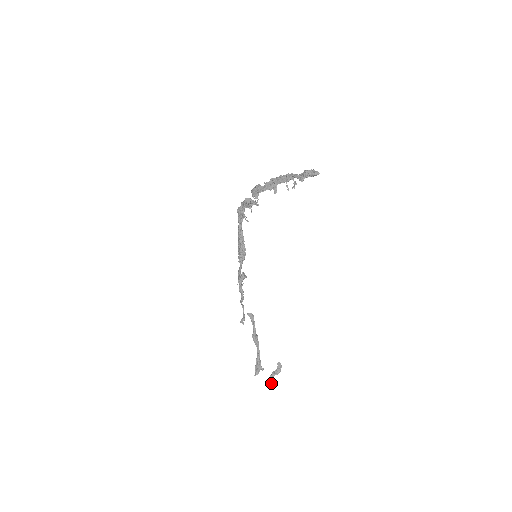
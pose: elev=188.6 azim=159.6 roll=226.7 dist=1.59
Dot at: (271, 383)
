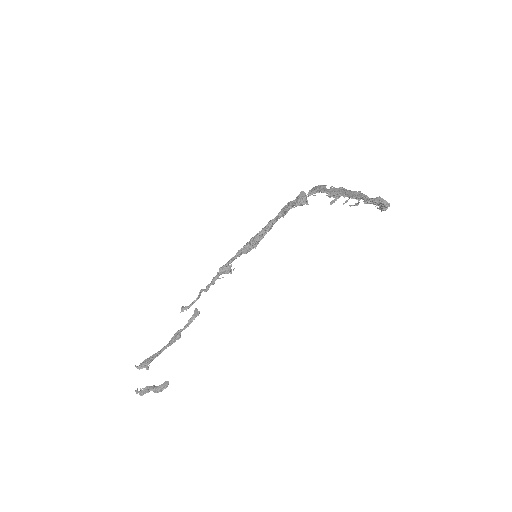
Dot at: (142, 394)
